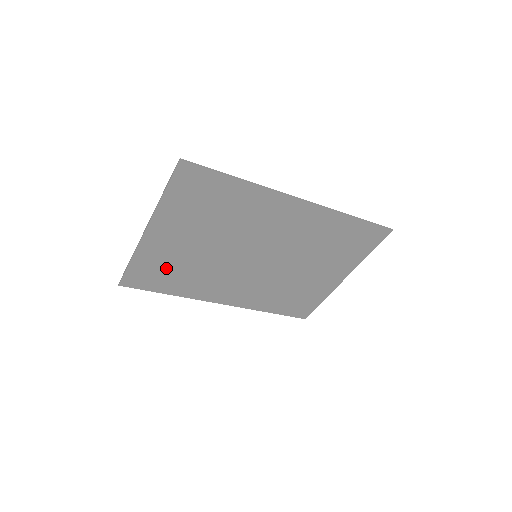
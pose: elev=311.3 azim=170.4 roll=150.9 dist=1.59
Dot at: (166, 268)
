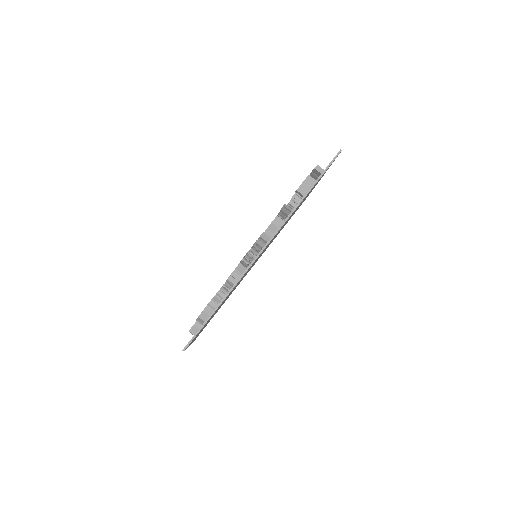
Dot at: (212, 317)
